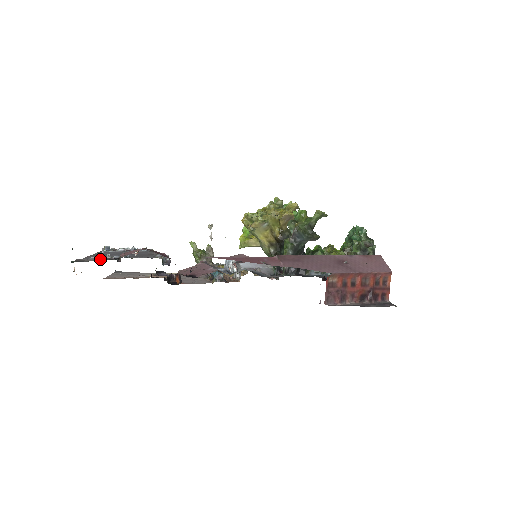
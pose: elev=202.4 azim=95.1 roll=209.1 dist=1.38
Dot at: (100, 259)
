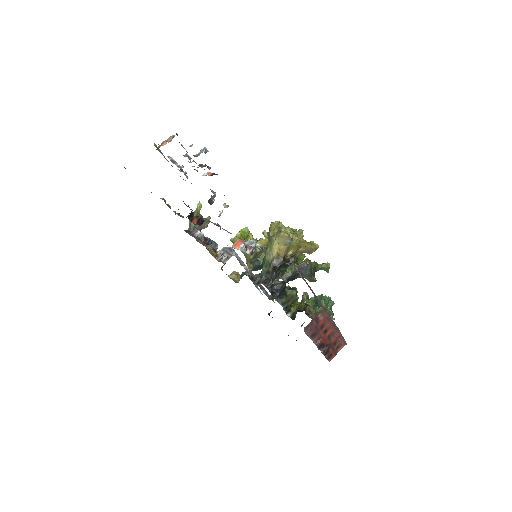
Dot at: occluded
